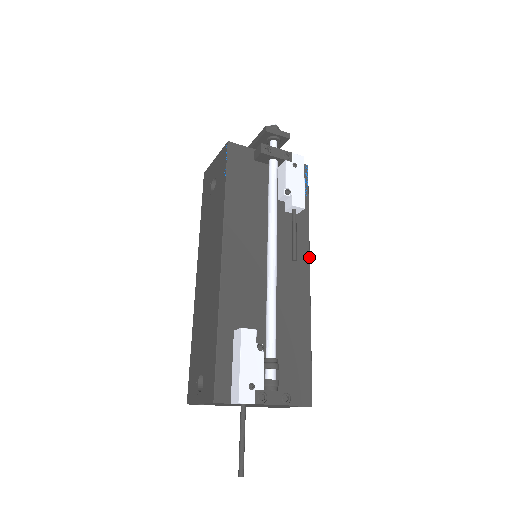
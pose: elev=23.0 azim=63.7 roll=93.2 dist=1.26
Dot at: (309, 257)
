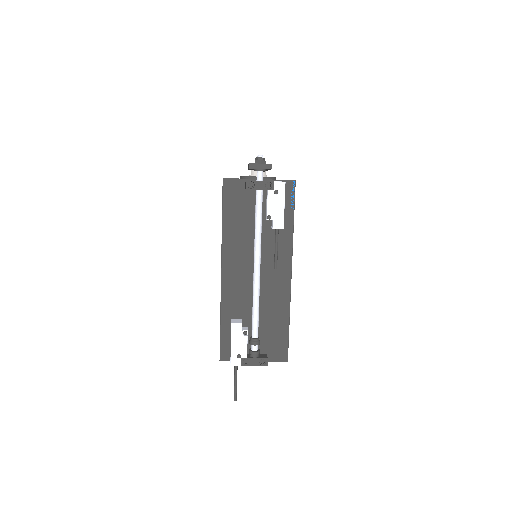
Dot at: (291, 261)
